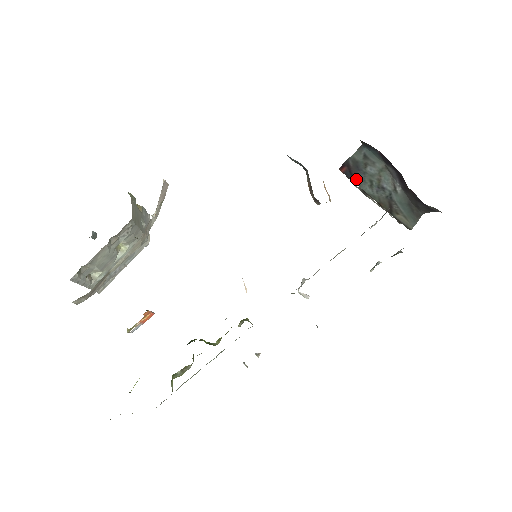
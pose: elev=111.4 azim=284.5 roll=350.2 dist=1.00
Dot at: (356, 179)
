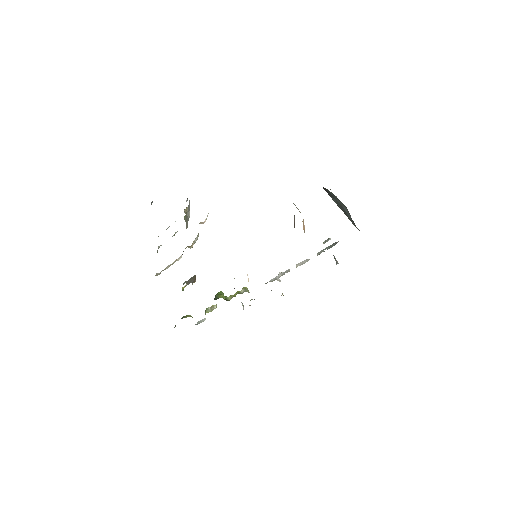
Dot at: (329, 194)
